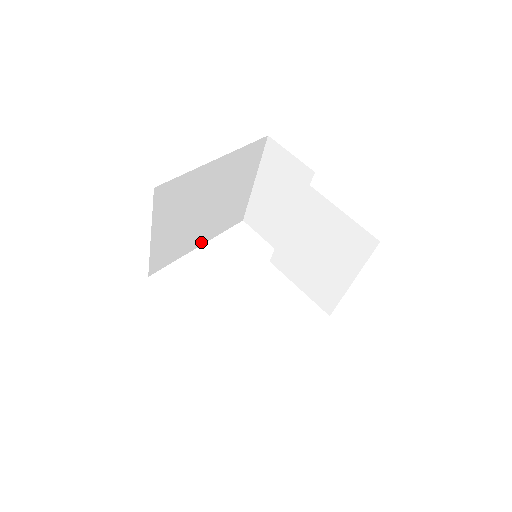
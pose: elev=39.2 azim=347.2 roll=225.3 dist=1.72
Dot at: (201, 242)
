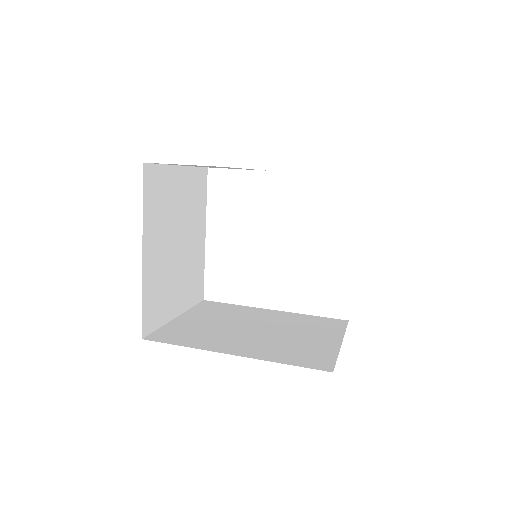
Dot at: (203, 234)
